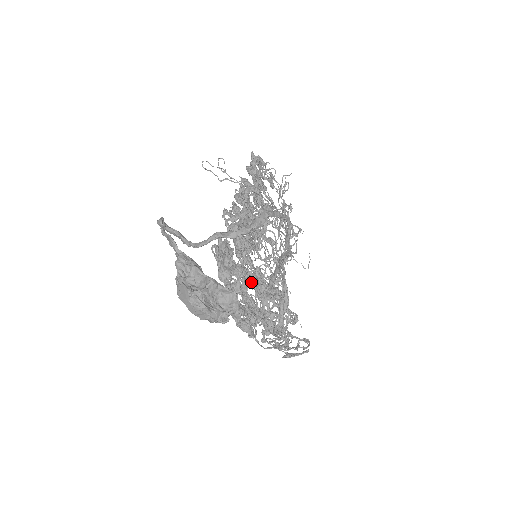
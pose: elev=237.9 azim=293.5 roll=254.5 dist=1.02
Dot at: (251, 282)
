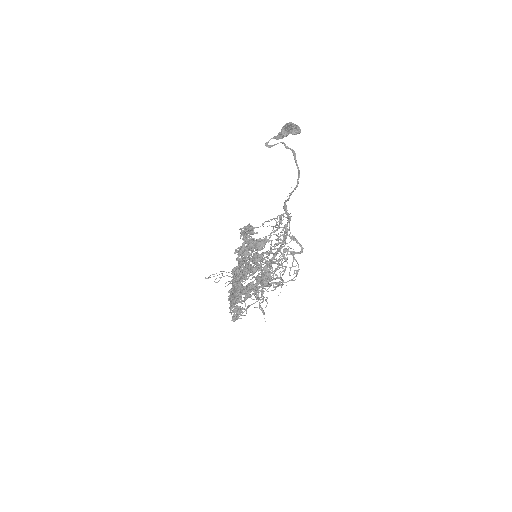
Dot at: occluded
